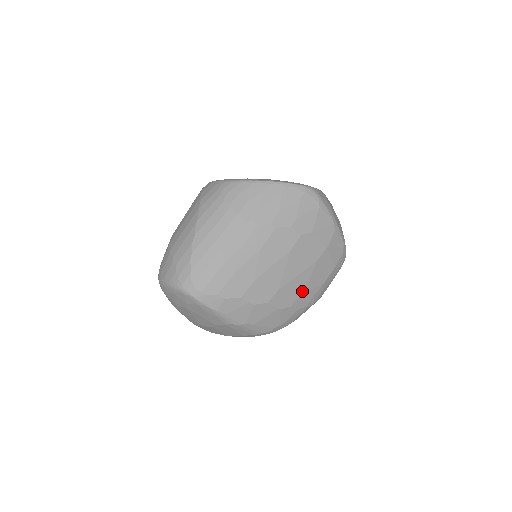
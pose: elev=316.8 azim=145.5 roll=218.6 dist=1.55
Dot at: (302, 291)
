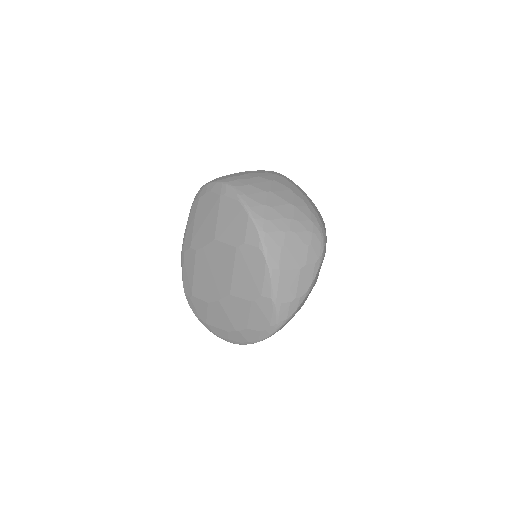
Dot at: occluded
